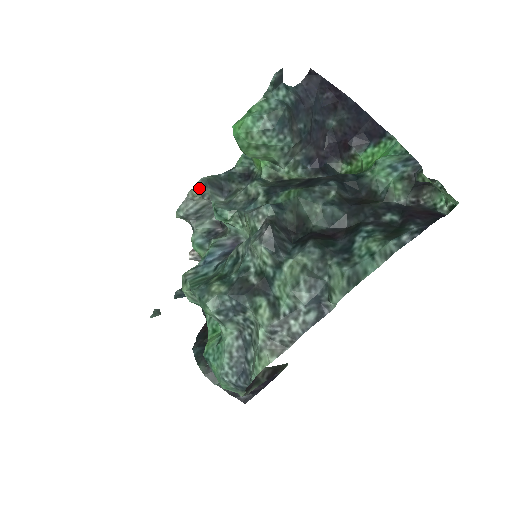
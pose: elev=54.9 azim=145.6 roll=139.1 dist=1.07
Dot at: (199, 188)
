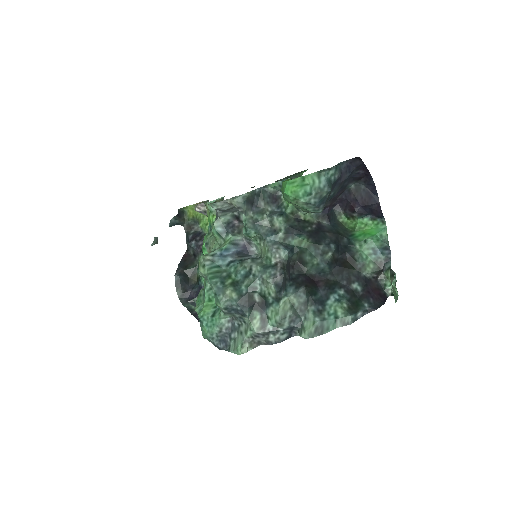
Dot at: (238, 202)
